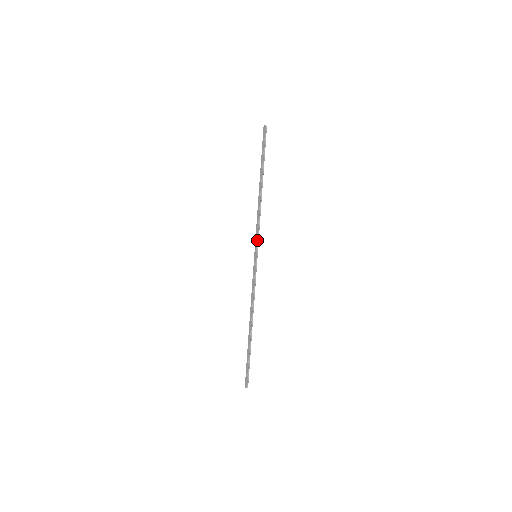
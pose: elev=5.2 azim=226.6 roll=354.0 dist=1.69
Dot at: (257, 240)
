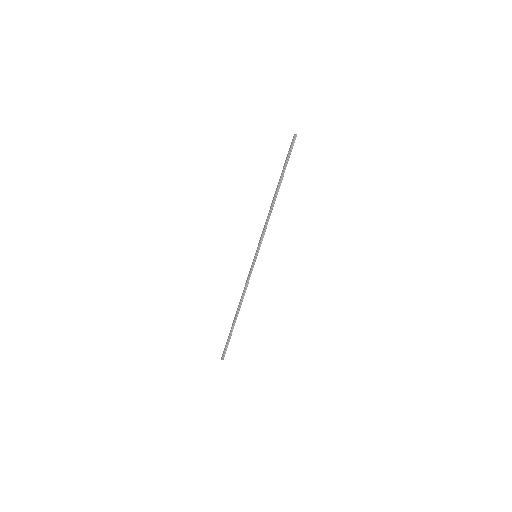
Dot at: (260, 242)
